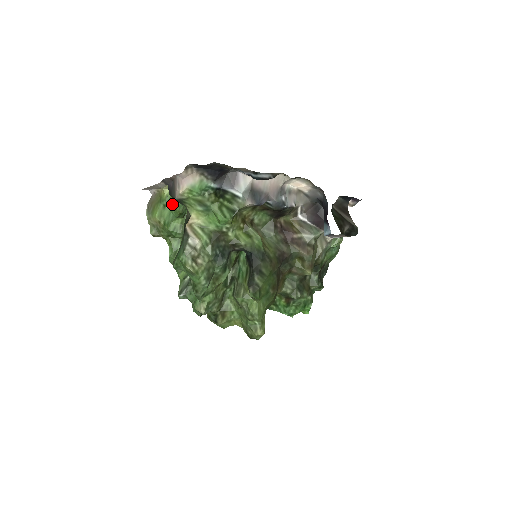
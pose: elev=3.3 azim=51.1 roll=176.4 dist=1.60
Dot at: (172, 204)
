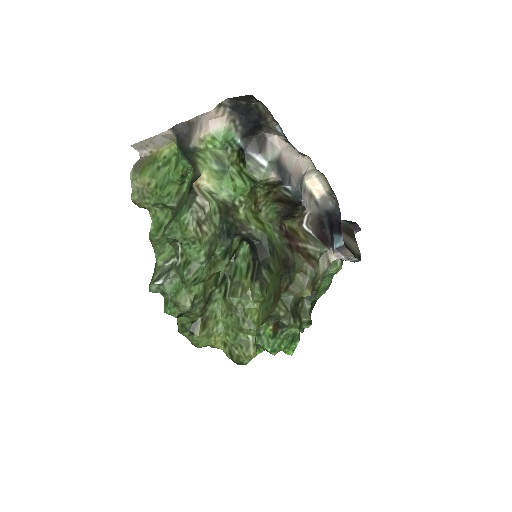
Dot at: (170, 167)
